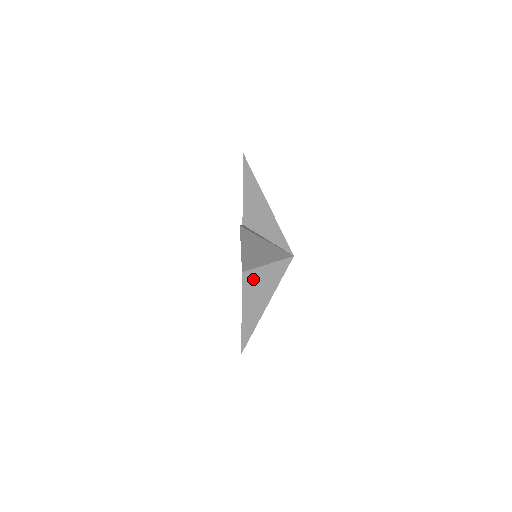
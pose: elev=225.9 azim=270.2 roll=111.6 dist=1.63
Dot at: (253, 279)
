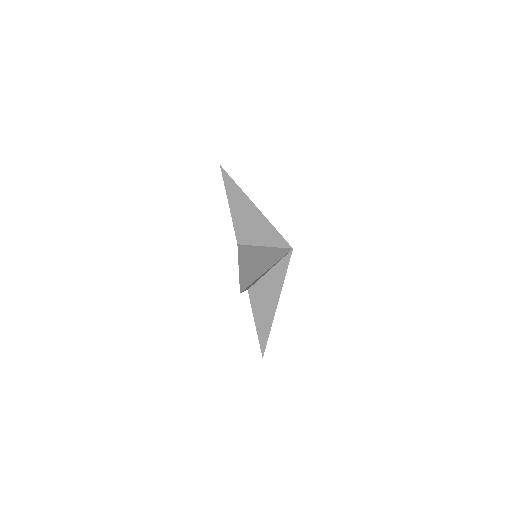
Dot at: (259, 291)
